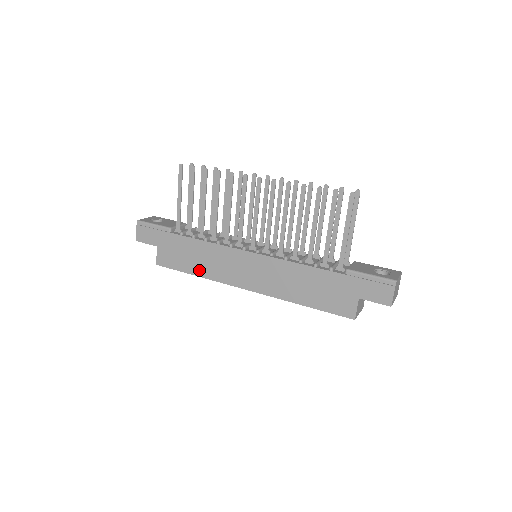
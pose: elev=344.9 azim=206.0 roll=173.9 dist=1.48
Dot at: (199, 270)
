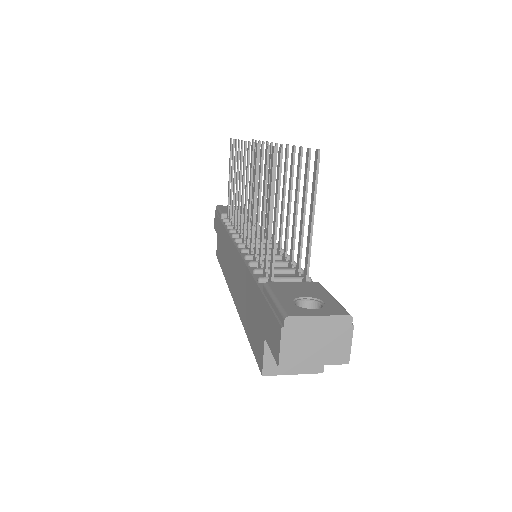
Dot at: (223, 265)
